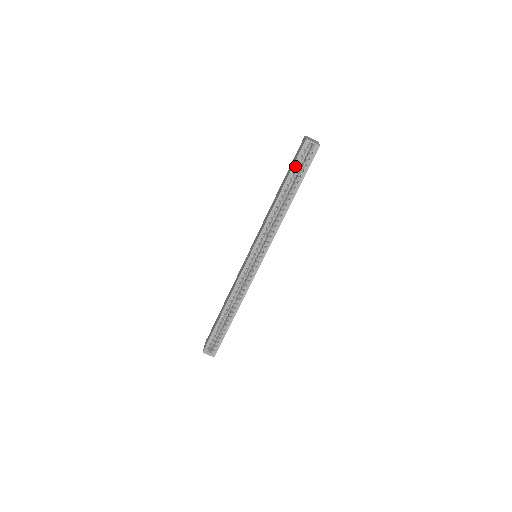
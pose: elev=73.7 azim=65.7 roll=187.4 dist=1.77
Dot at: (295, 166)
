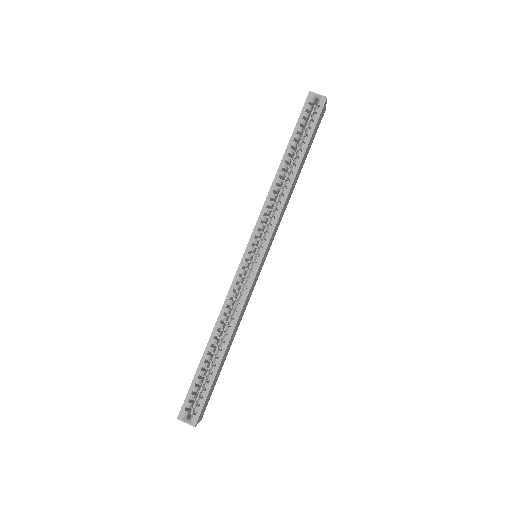
Dot at: (299, 124)
